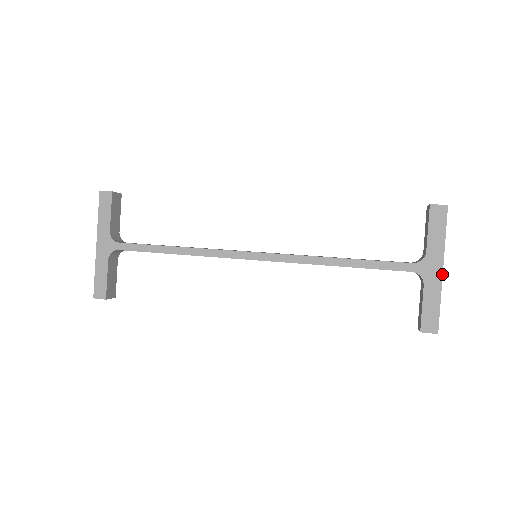
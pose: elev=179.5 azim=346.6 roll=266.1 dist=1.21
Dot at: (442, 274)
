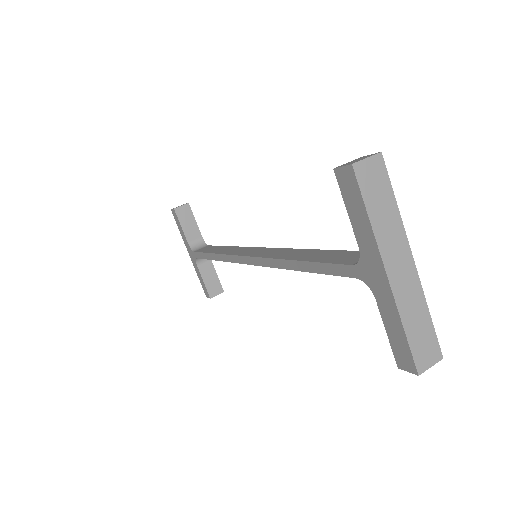
Dot at: (388, 282)
